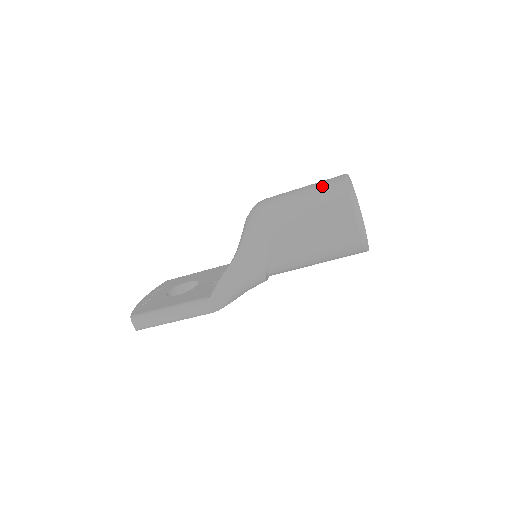
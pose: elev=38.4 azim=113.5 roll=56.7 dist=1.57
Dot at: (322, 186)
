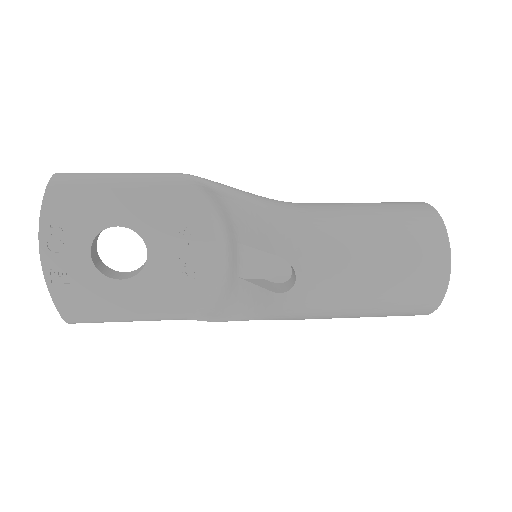
Dot at: (410, 296)
